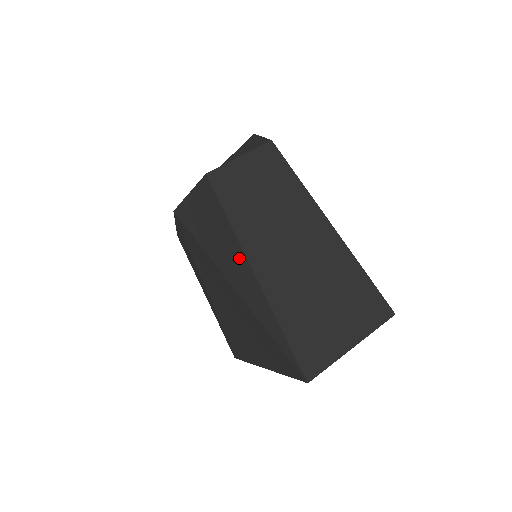
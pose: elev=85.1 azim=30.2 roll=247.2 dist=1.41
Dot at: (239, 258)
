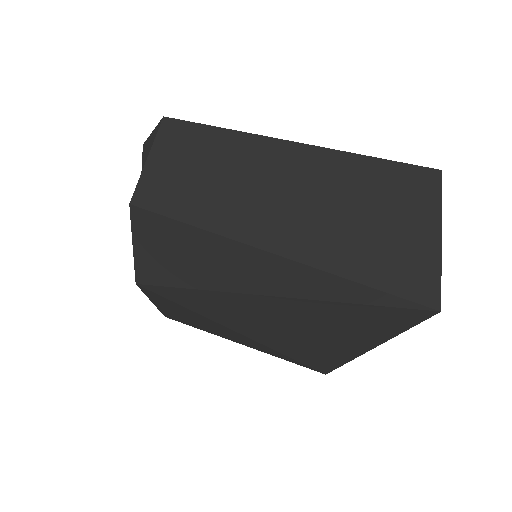
Dot at: (247, 257)
